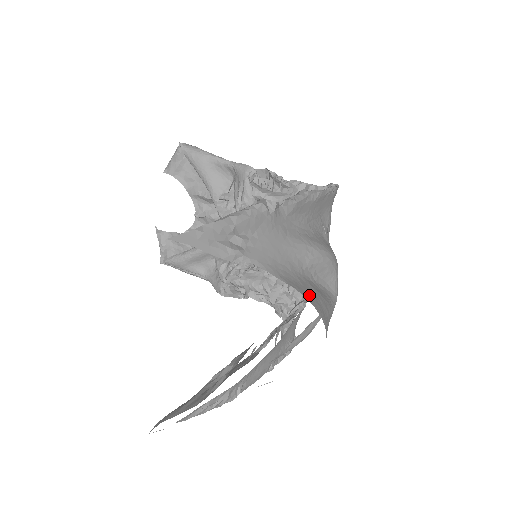
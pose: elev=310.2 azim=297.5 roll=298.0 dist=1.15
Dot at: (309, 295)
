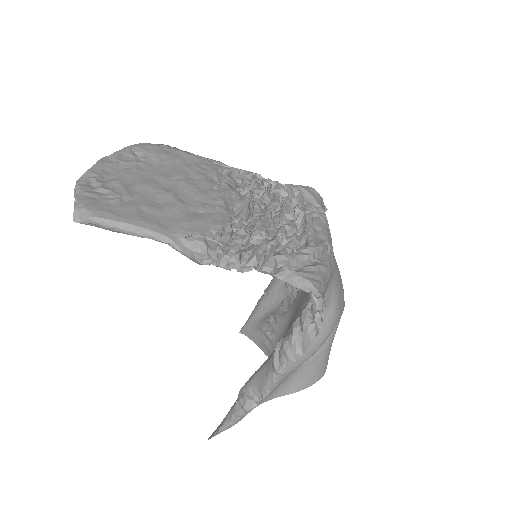
Dot at: (306, 380)
